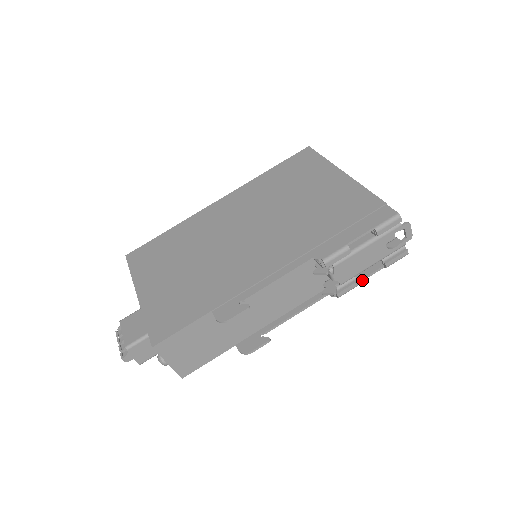
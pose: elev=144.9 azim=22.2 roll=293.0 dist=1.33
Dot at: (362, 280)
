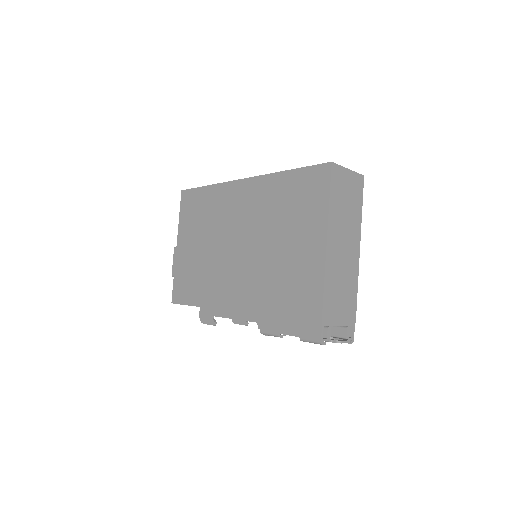
Dot at: occluded
